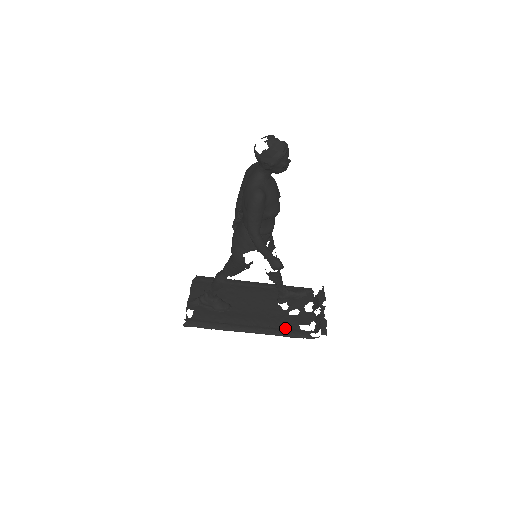
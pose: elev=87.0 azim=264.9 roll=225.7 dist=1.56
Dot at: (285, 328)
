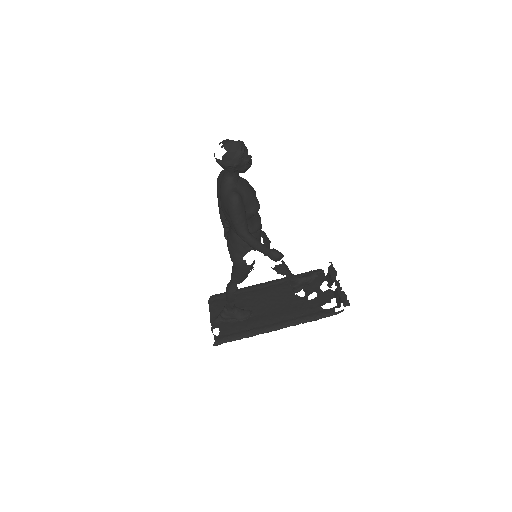
Dot at: (309, 313)
